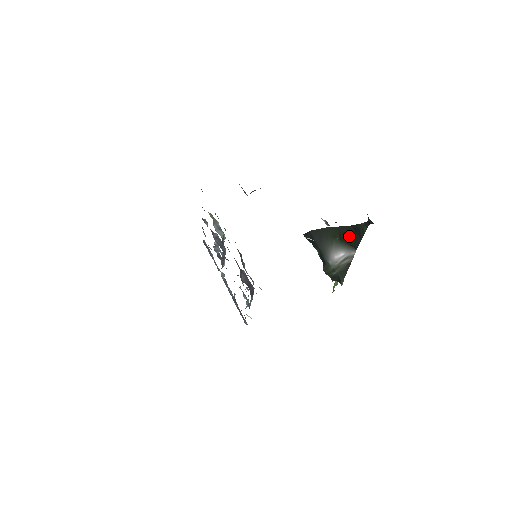
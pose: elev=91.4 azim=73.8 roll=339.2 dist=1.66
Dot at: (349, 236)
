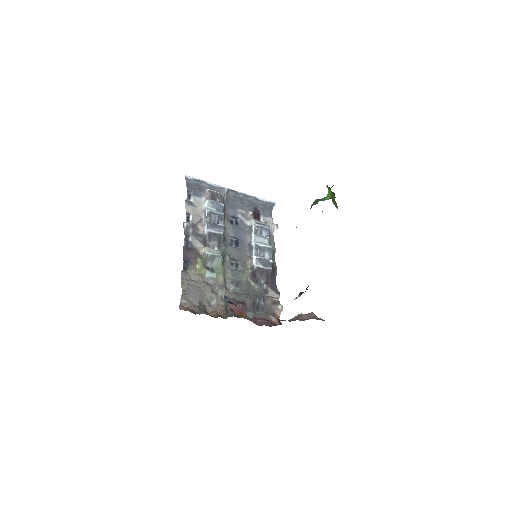
Dot at: occluded
